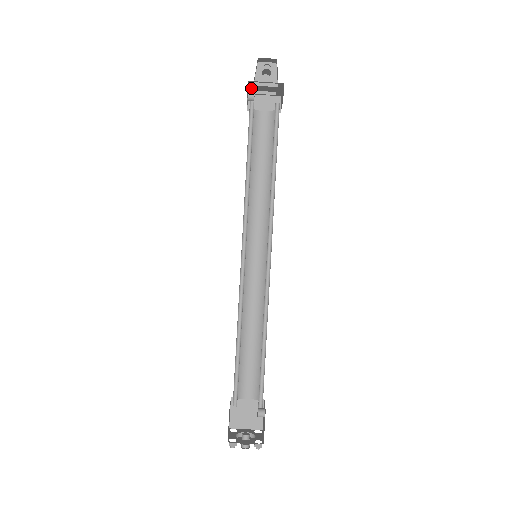
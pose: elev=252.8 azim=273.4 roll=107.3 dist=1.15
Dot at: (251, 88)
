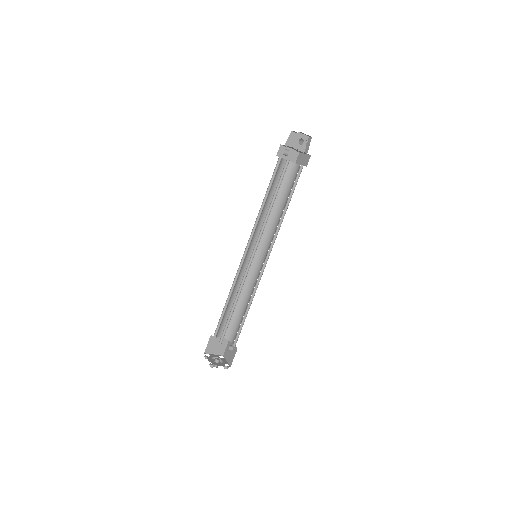
Dot at: (287, 146)
